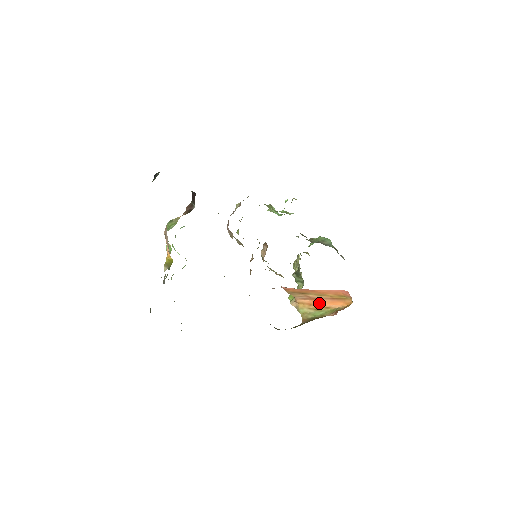
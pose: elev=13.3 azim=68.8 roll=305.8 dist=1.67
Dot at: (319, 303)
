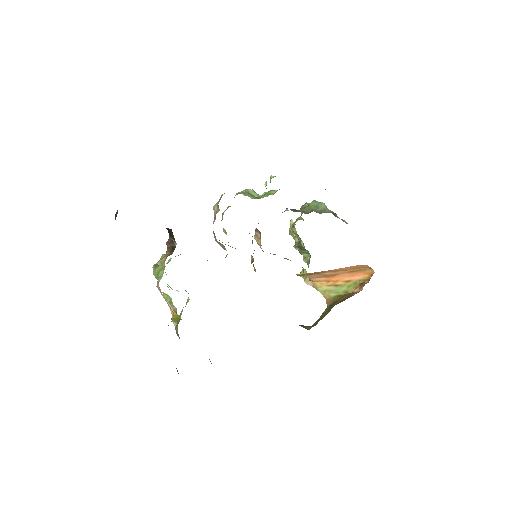
Dot at: (337, 278)
